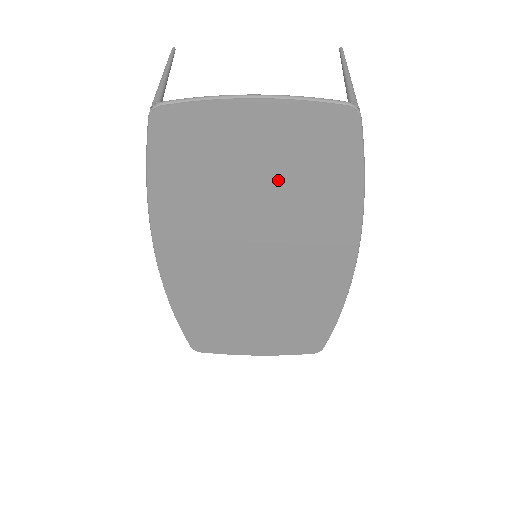
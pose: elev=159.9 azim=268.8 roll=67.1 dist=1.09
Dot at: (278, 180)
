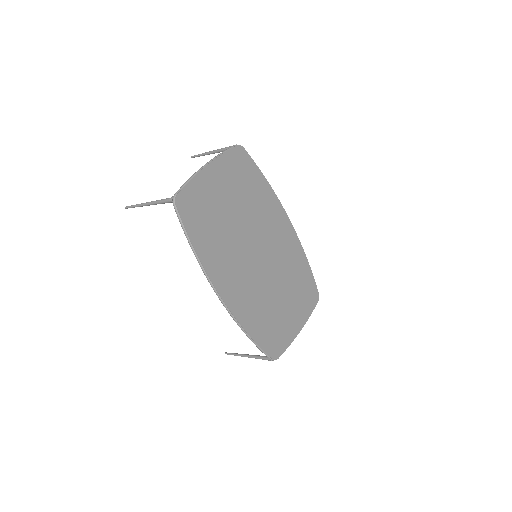
Dot at: (238, 199)
